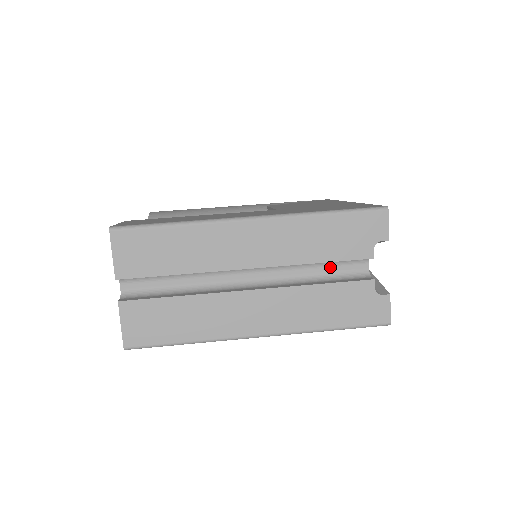
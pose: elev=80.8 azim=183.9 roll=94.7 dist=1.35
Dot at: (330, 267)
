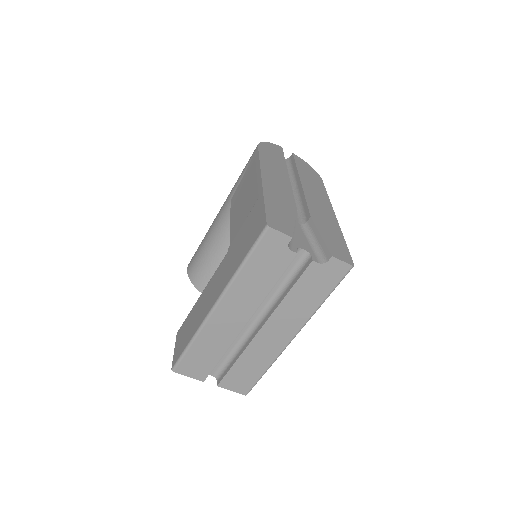
Dot at: (284, 273)
